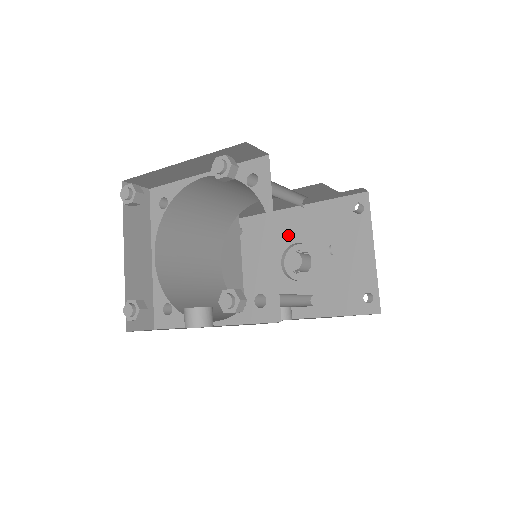
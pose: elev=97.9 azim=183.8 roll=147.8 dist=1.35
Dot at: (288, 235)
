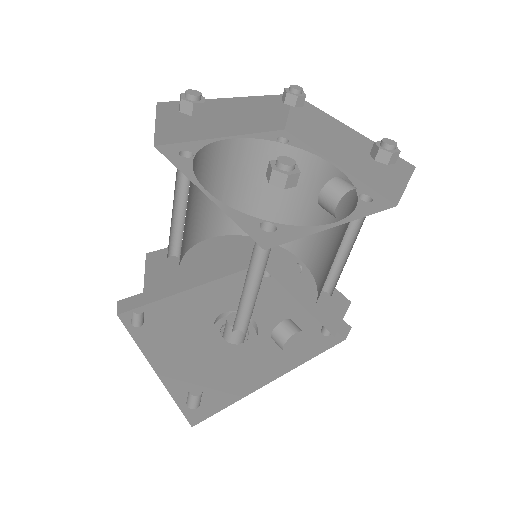
Dot at: (209, 308)
